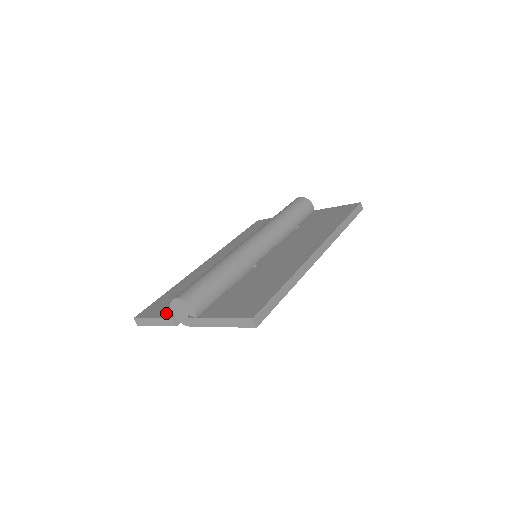
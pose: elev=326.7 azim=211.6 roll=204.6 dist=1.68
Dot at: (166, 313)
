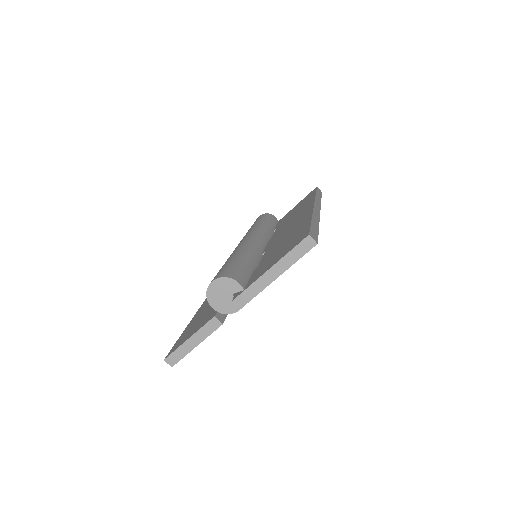
Dot at: (202, 324)
